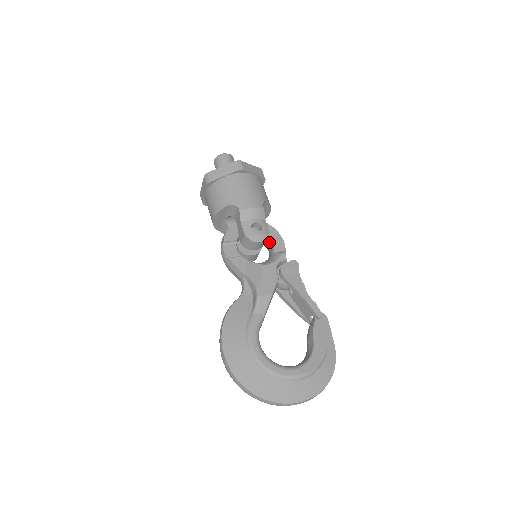
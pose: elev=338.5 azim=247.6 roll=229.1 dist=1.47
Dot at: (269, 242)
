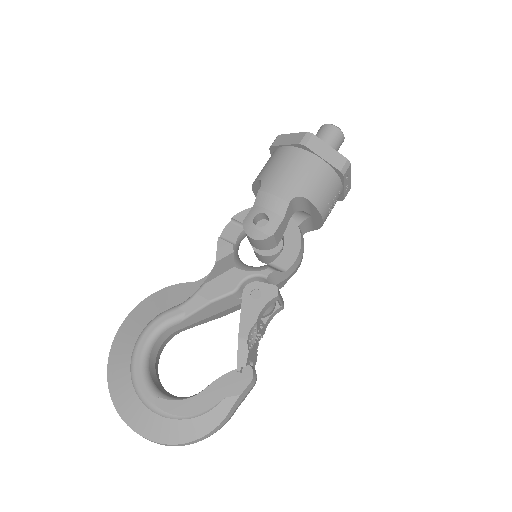
Dot at: (282, 250)
